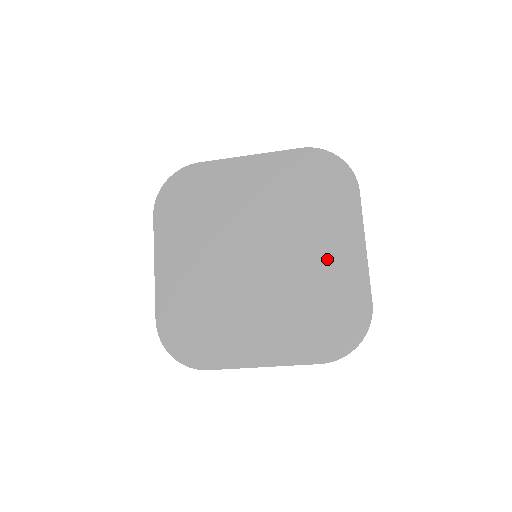
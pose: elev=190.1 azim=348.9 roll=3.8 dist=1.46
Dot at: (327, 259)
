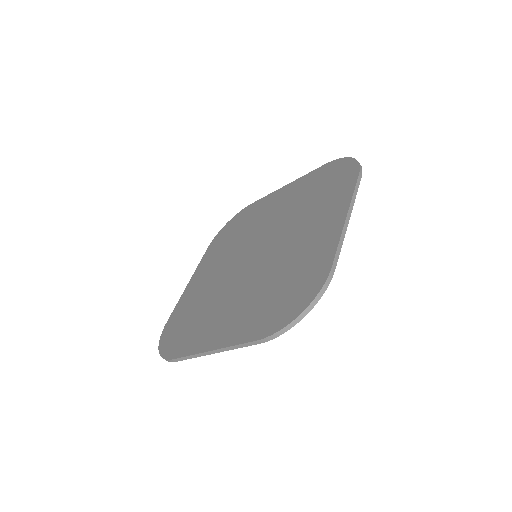
Dot at: (307, 239)
